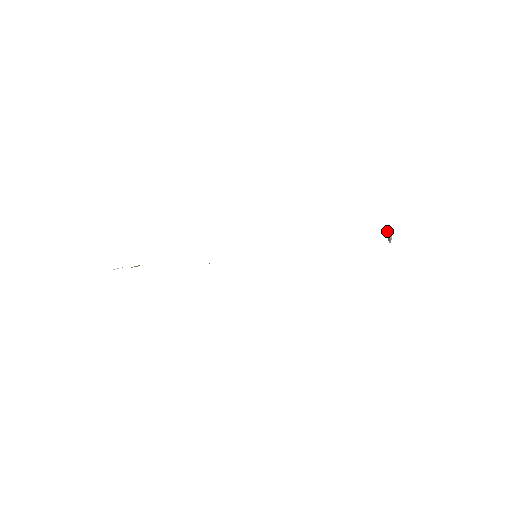
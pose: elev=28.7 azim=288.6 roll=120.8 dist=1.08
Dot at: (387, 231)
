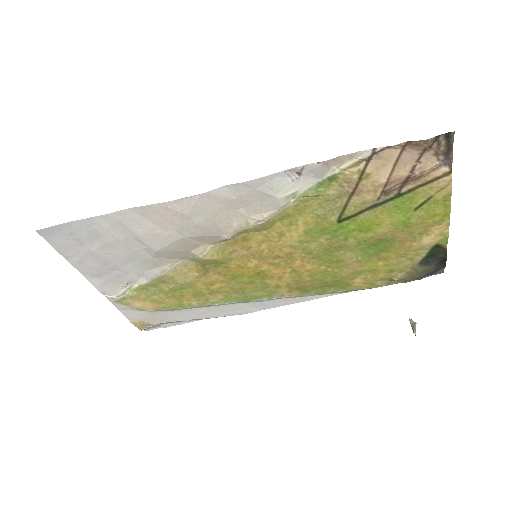
Dot at: (410, 319)
